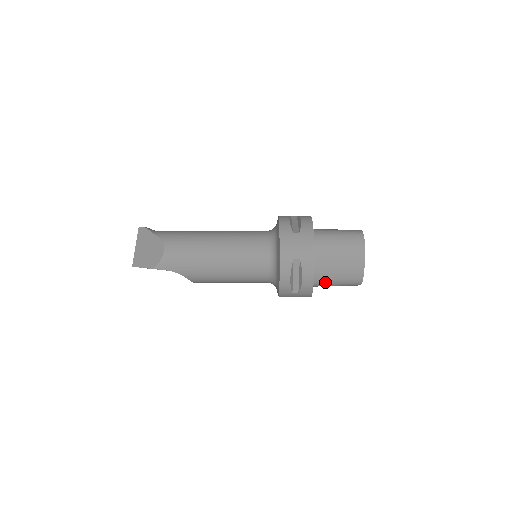
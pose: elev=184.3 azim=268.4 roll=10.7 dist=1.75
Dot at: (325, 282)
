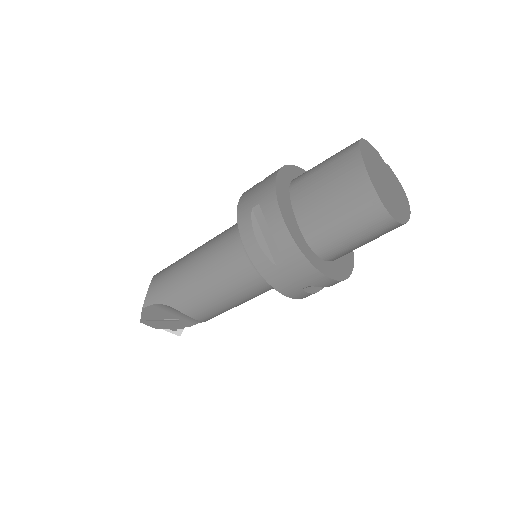
Dot at: (325, 234)
